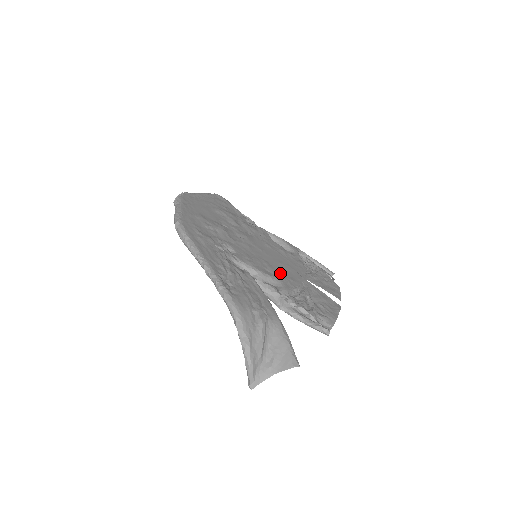
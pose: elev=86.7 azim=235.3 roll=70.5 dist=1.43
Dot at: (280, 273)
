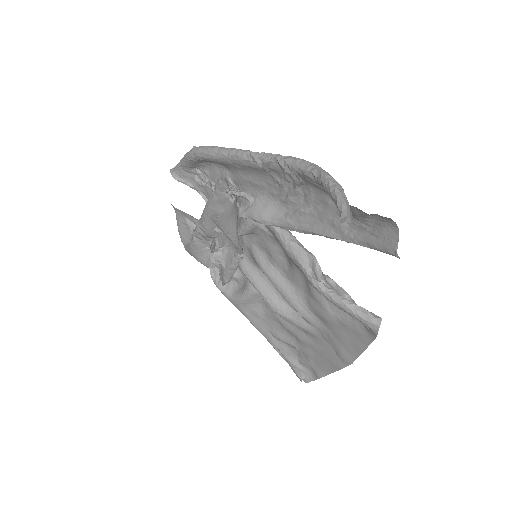
Dot at: (289, 276)
